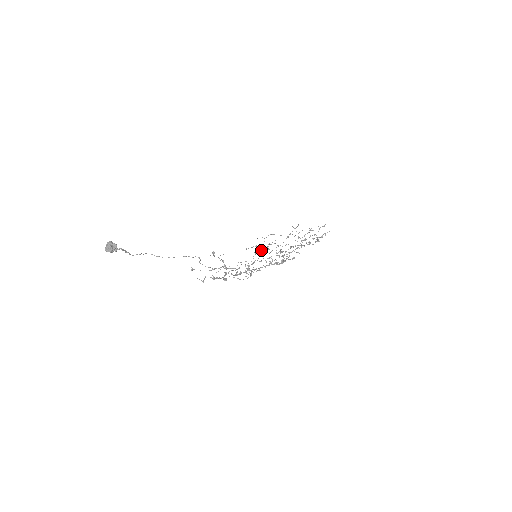
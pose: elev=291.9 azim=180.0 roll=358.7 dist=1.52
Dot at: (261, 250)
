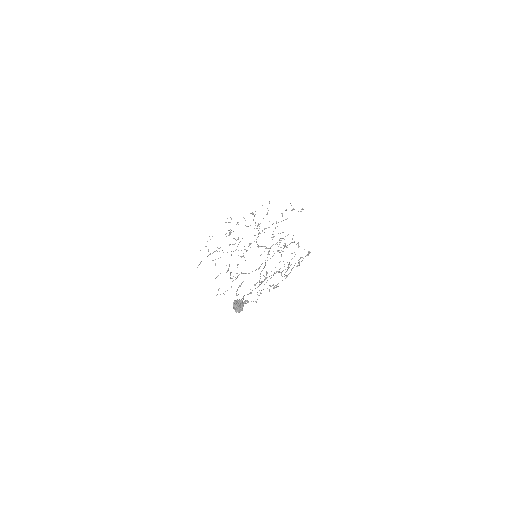
Dot at: (218, 258)
